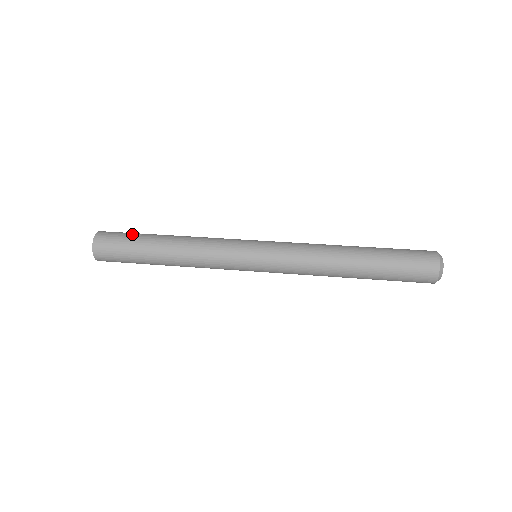
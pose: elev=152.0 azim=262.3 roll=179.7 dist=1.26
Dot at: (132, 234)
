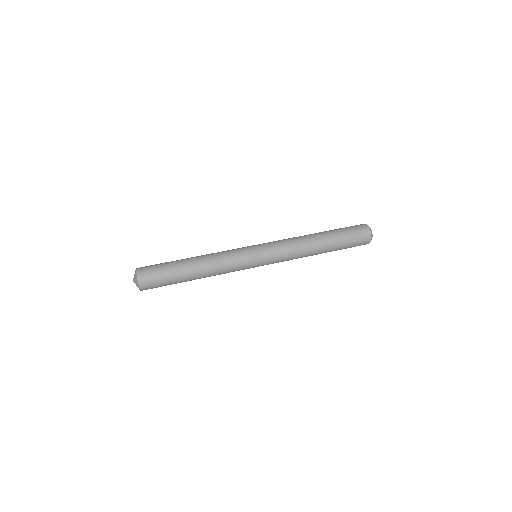
Dot at: (166, 274)
